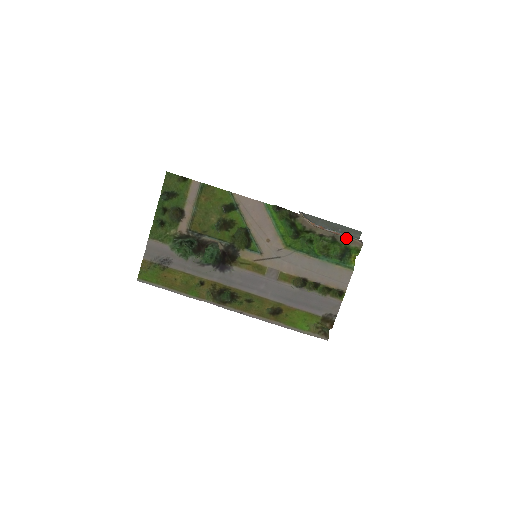
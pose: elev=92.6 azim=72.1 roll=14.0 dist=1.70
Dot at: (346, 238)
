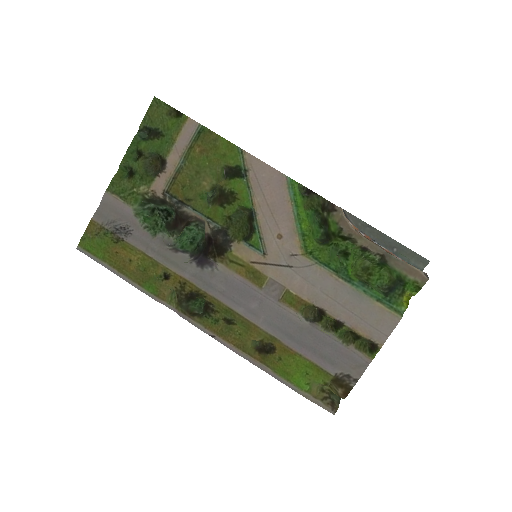
Dot at: (403, 263)
